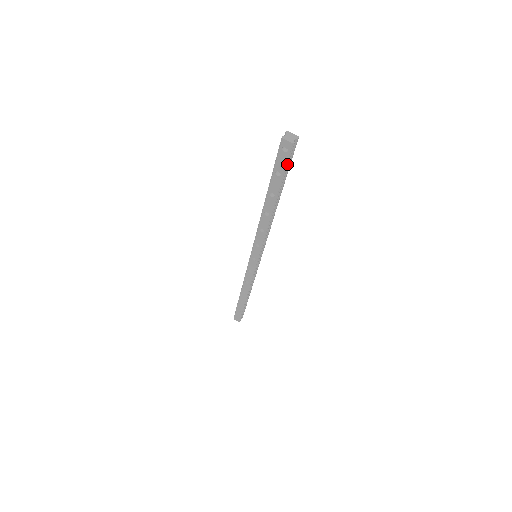
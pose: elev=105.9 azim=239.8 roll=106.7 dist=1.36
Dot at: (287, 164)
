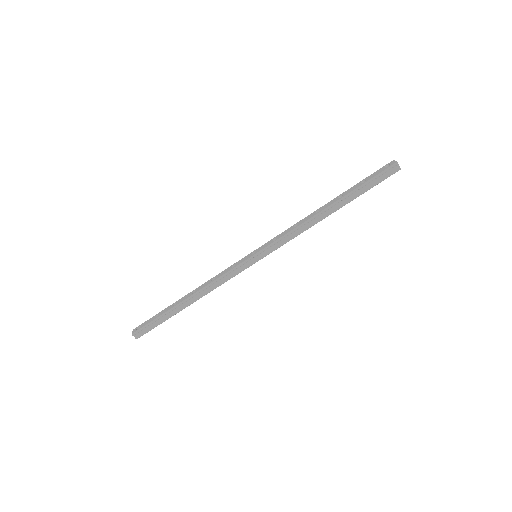
Dot at: (377, 176)
